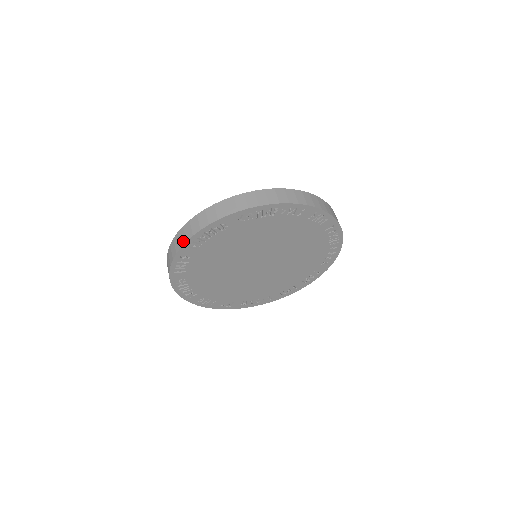
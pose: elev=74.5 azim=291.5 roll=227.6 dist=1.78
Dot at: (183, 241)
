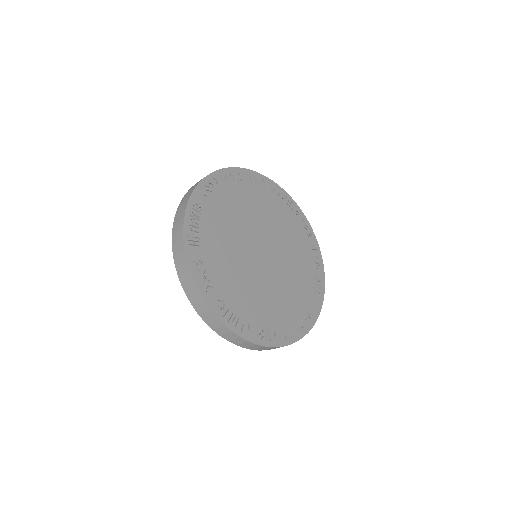
Dot at: (181, 244)
